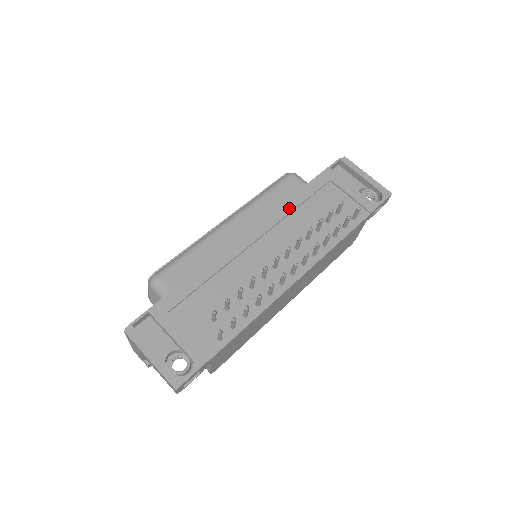
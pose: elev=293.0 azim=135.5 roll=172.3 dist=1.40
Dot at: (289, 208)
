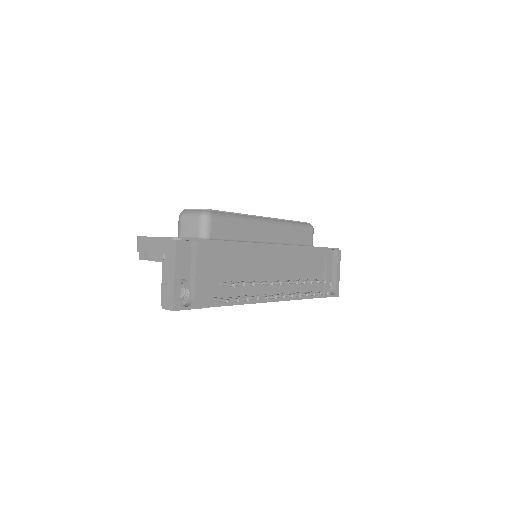
Dot at: (301, 253)
